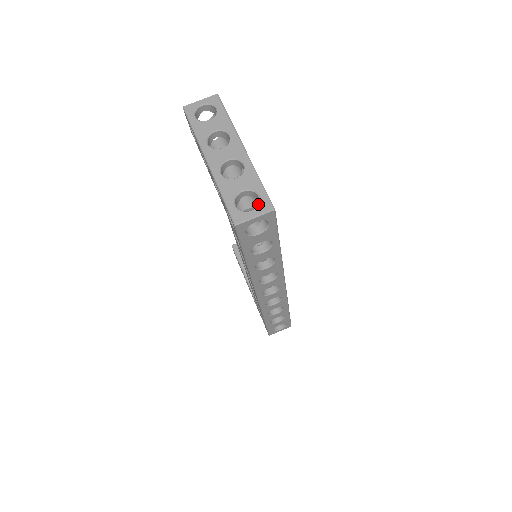
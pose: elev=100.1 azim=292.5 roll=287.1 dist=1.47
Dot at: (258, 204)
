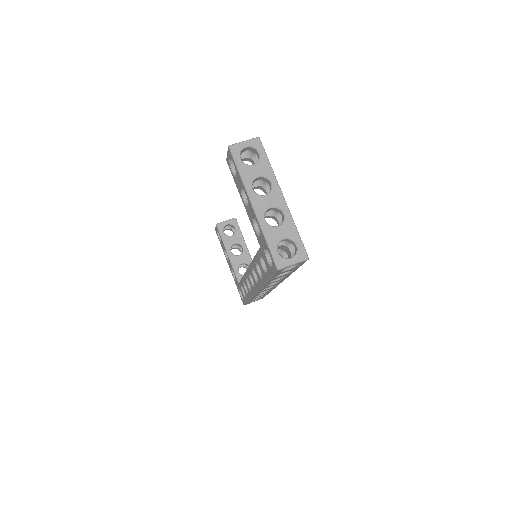
Dot at: (296, 253)
